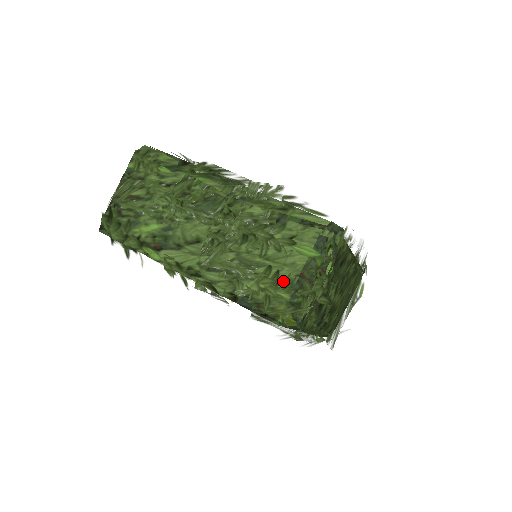
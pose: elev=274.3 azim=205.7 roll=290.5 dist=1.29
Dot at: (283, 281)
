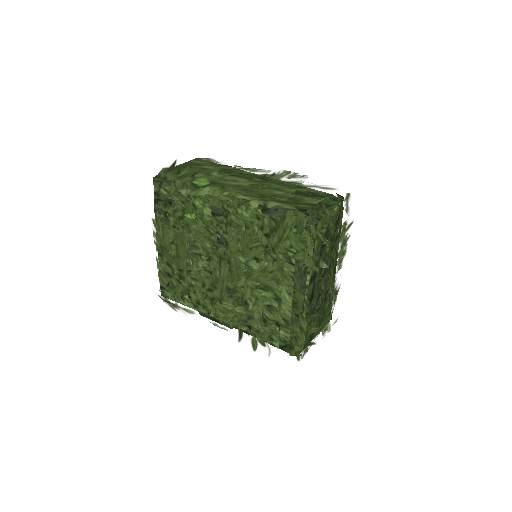
Dot at: (307, 200)
